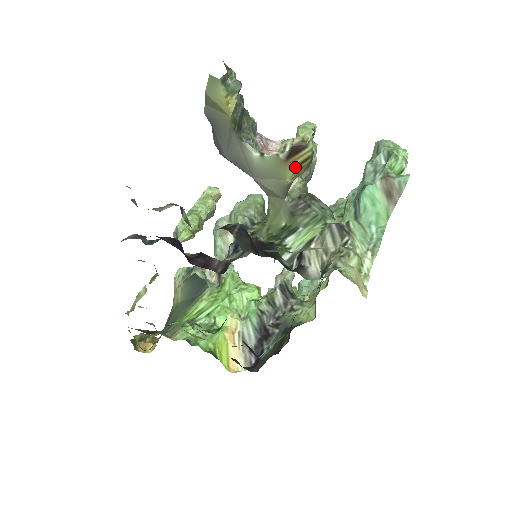
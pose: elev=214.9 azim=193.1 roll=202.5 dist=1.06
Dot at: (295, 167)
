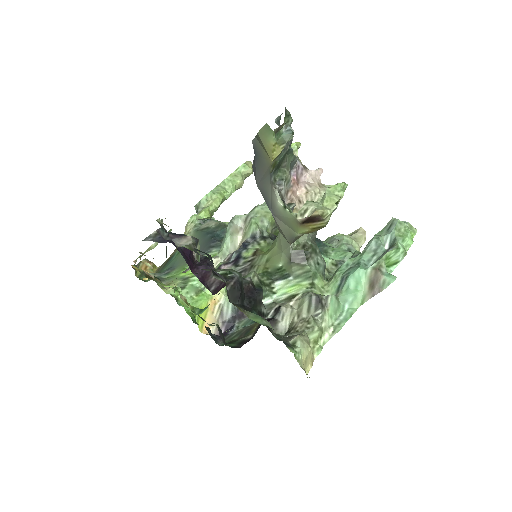
Dot at: (308, 229)
